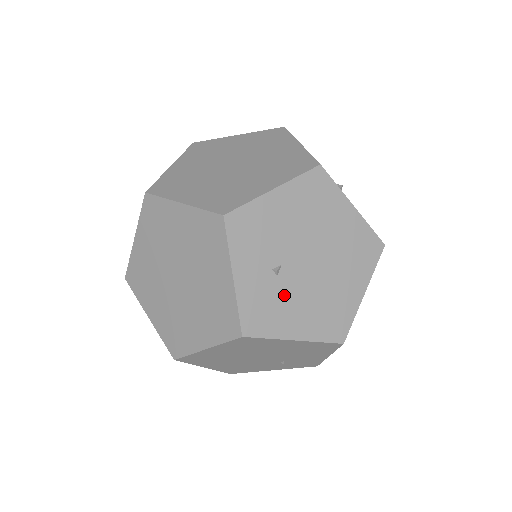
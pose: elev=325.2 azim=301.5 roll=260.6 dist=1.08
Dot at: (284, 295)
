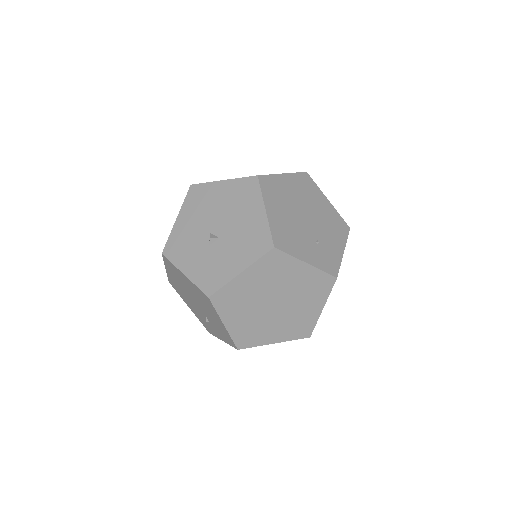
Dot at: occluded
